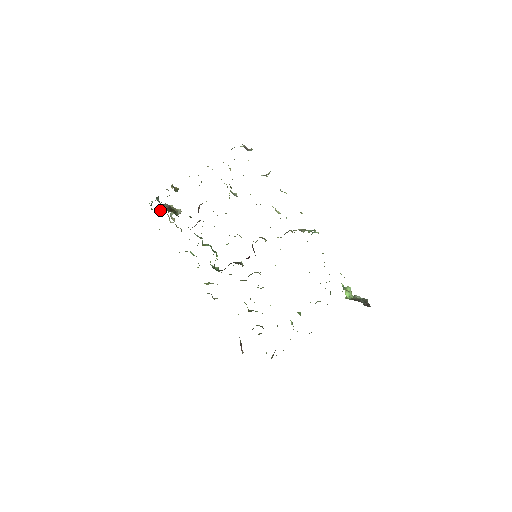
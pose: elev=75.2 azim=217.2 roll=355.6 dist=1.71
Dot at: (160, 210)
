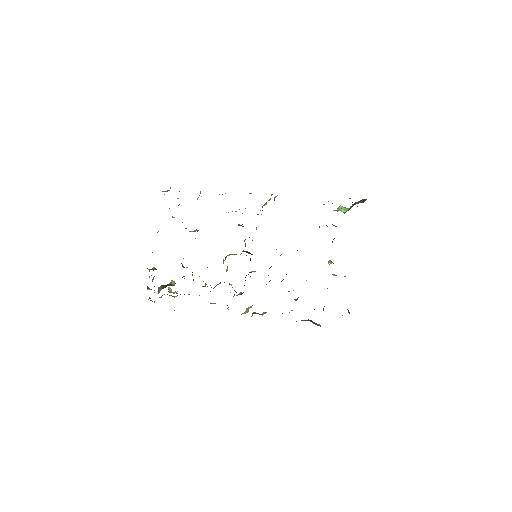
Dot at: (161, 297)
